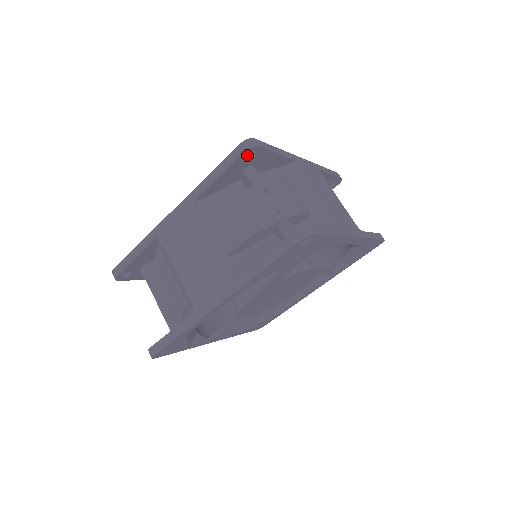
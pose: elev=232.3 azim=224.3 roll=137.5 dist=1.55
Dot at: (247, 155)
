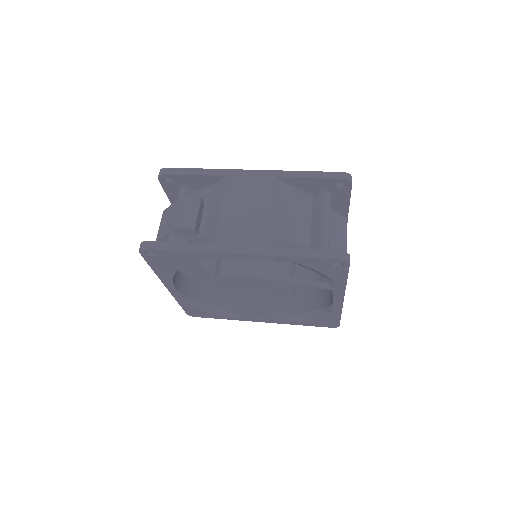
Dot at: occluded
